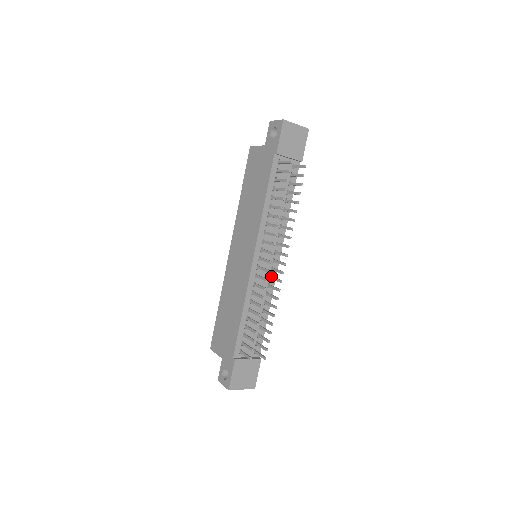
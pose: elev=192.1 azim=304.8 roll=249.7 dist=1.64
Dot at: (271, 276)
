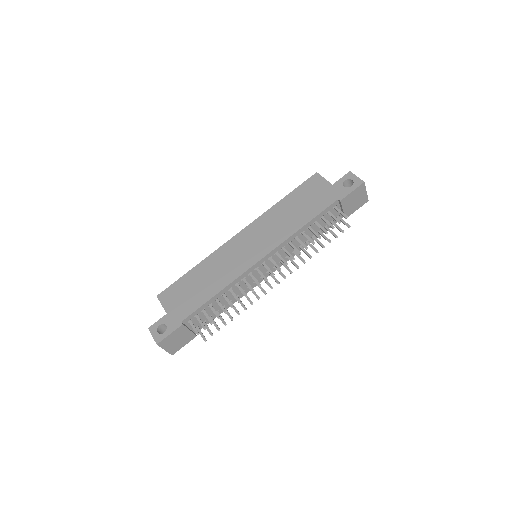
Dot at: (258, 281)
